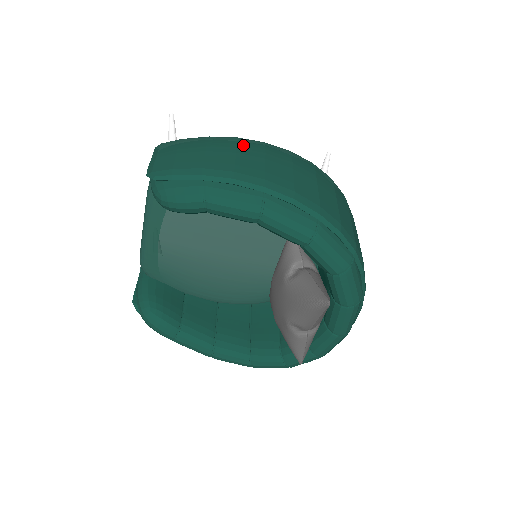
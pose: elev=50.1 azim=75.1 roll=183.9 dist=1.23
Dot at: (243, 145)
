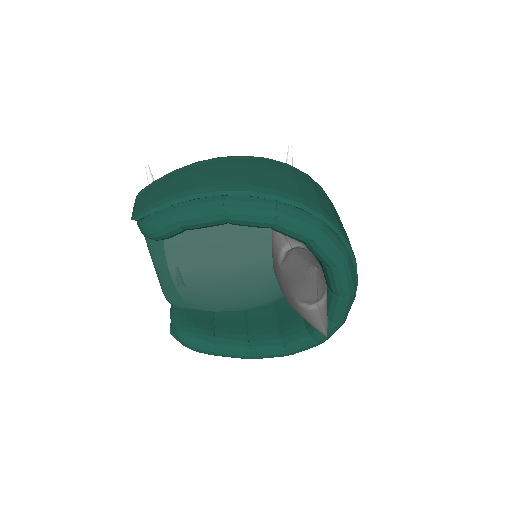
Dot at: (200, 166)
